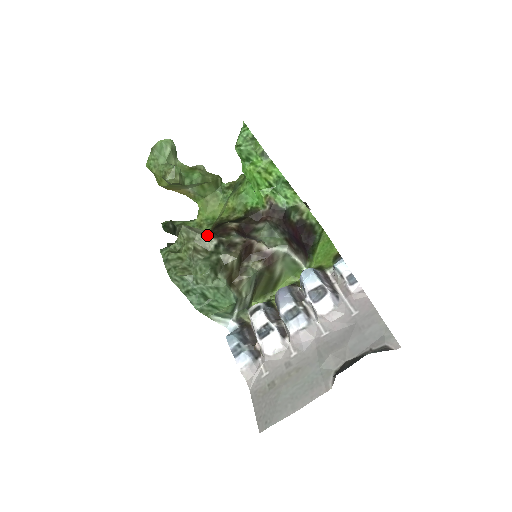
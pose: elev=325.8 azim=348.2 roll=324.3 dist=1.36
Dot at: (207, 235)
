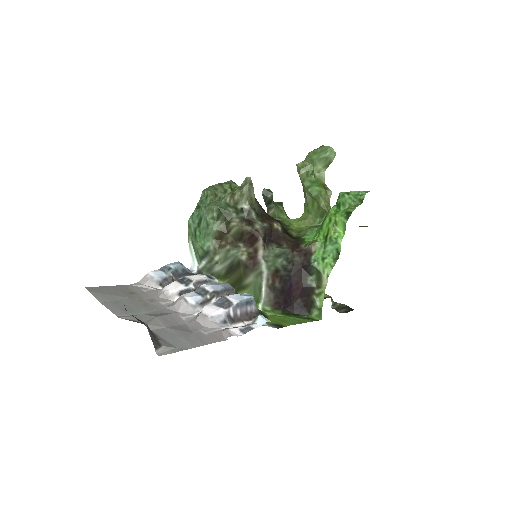
Dot at: (250, 199)
